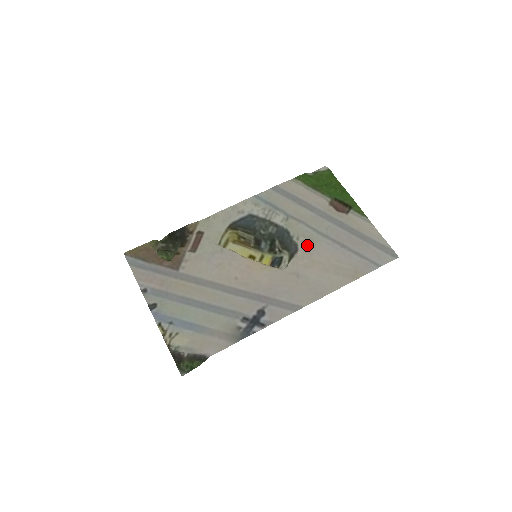
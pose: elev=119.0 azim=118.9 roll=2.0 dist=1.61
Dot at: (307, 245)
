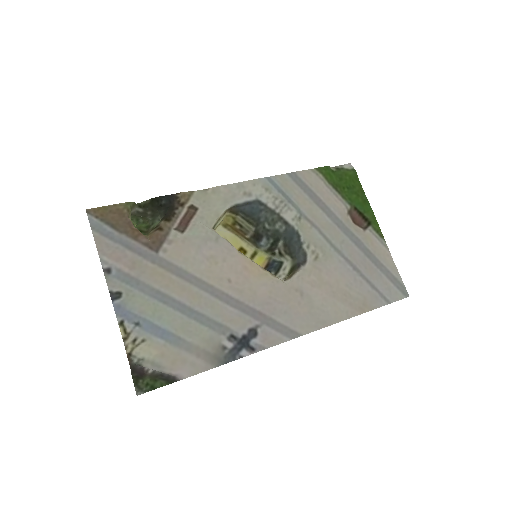
Dot at: (317, 258)
